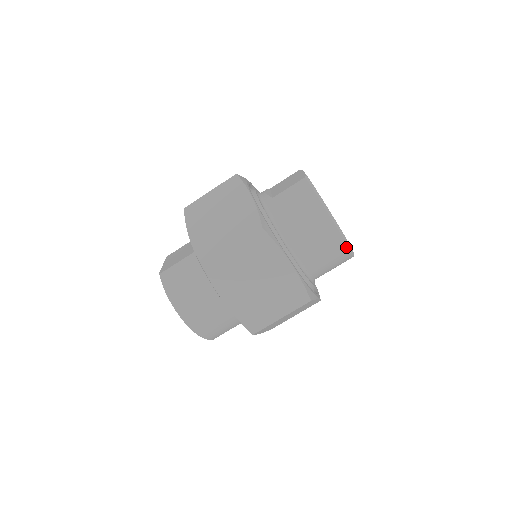
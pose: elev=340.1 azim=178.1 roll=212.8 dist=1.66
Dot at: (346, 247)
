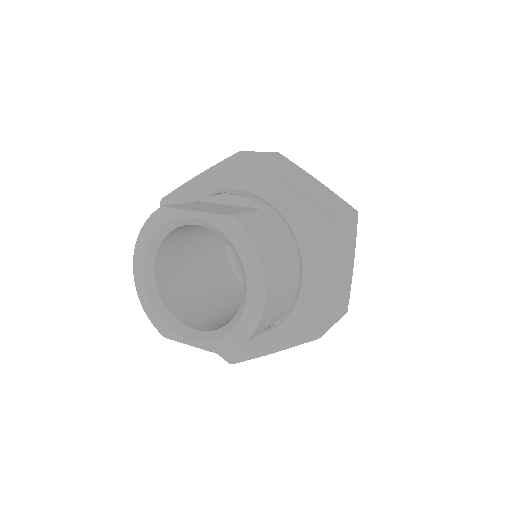
Dot at: occluded
